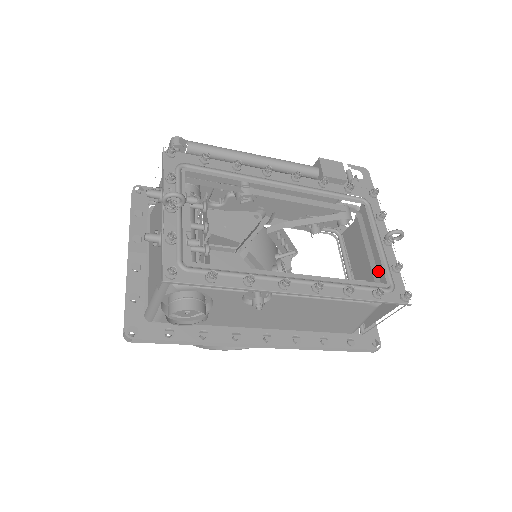
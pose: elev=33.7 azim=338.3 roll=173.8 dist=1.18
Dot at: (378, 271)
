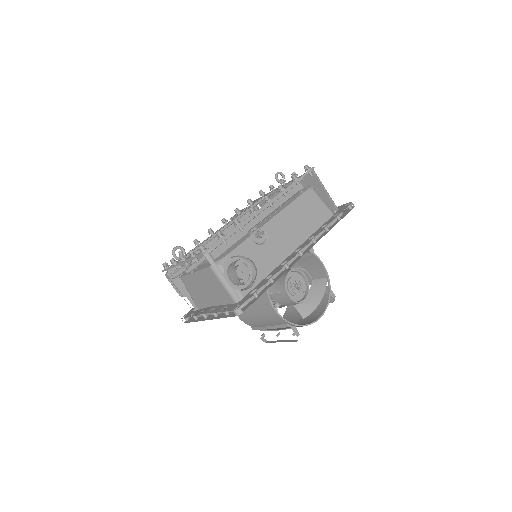
Dot at: occluded
